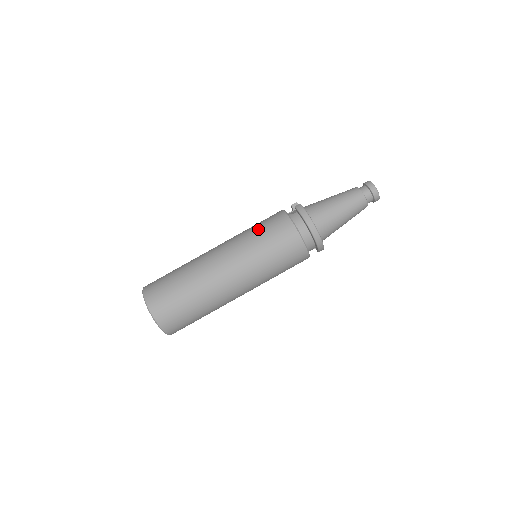
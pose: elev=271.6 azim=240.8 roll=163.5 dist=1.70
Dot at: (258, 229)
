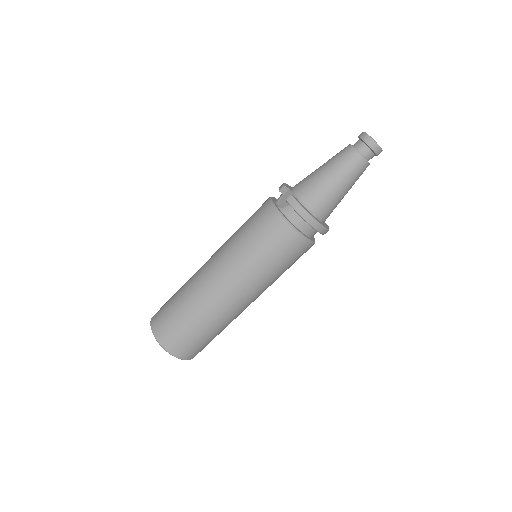
Dot at: (252, 239)
